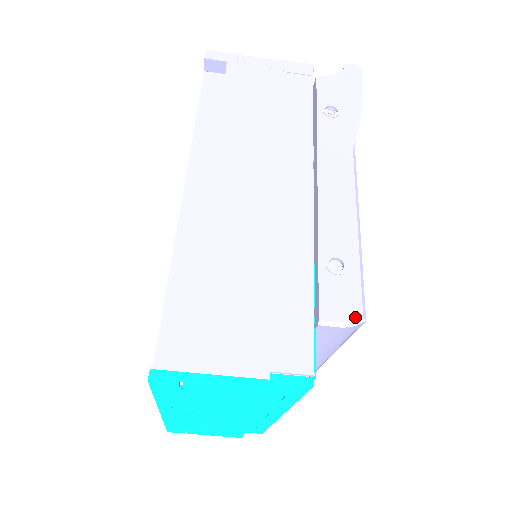
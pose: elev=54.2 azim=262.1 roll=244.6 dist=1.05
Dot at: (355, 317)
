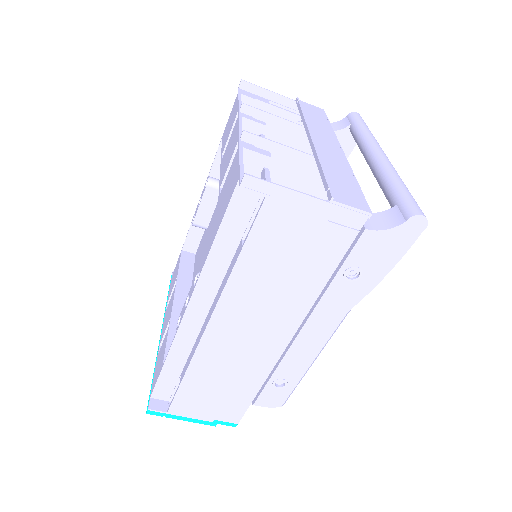
Dot at: (276, 406)
